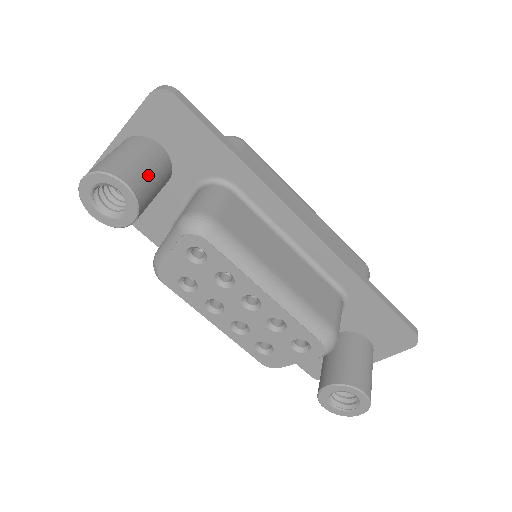
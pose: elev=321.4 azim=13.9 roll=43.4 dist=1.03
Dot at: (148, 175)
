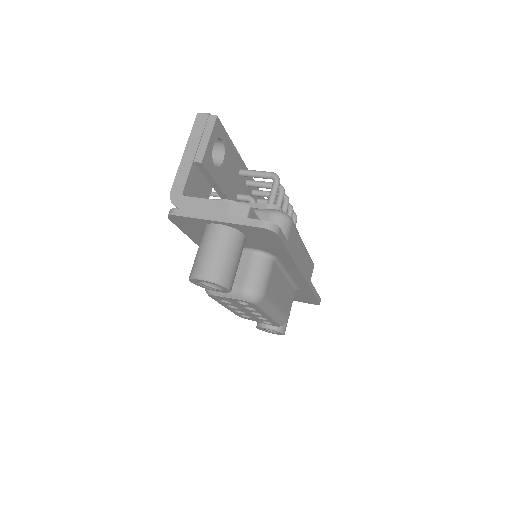
Dot at: occluded
